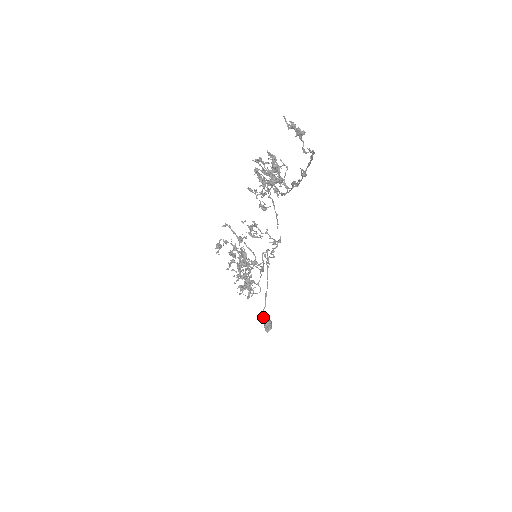
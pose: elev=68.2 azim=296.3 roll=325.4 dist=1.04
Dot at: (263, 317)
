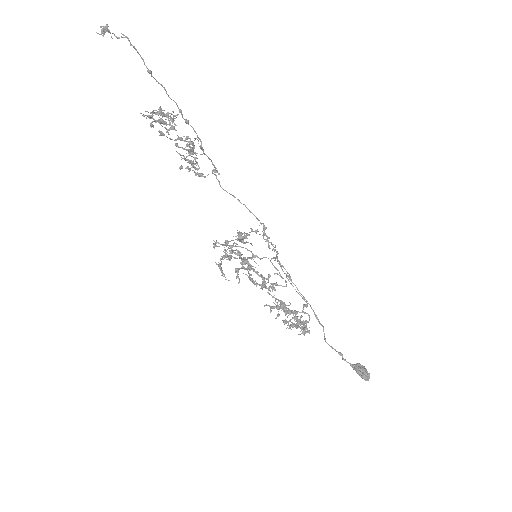
Dot at: (338, 352)
